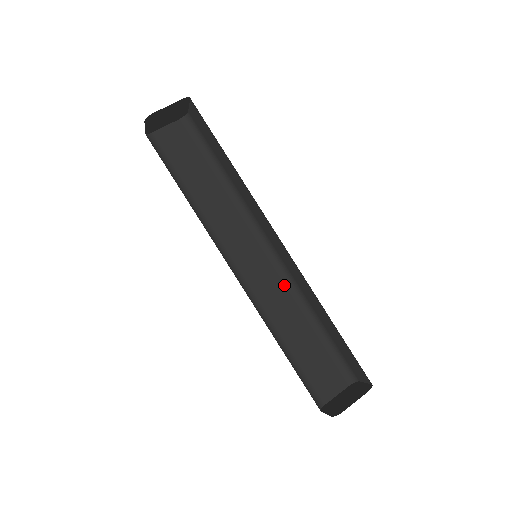
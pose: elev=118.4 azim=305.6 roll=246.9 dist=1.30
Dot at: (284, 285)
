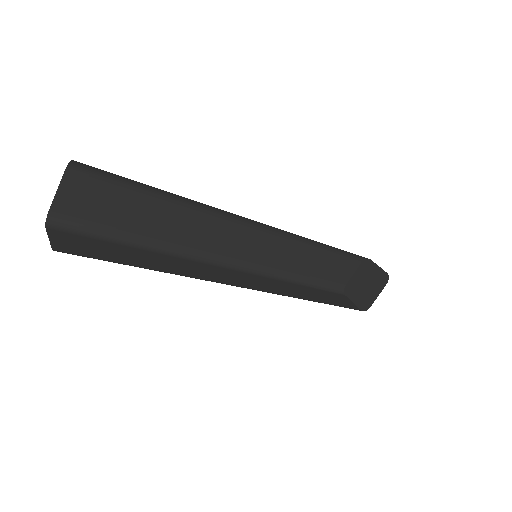
Dot at: (284, 239)
